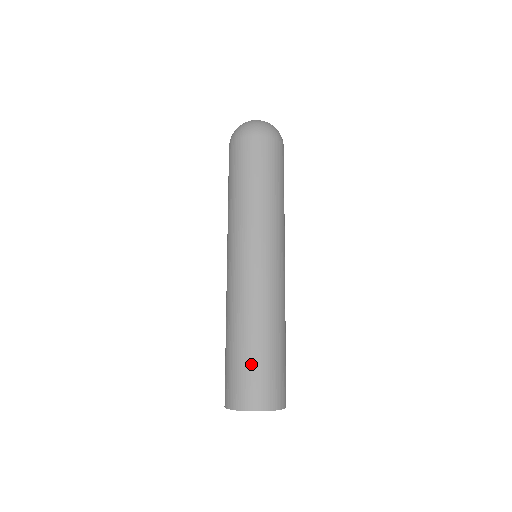
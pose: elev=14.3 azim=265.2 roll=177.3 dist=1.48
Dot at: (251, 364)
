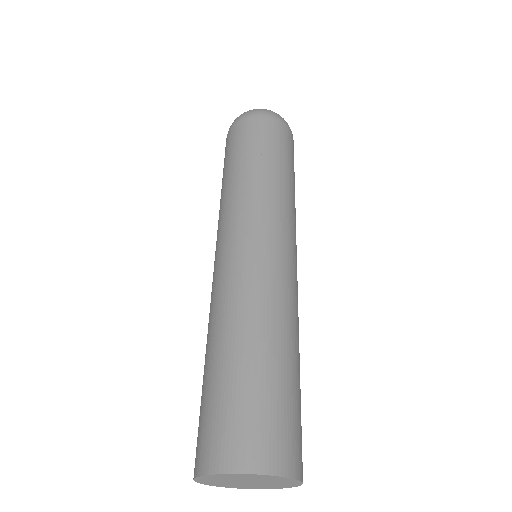
Dot at: (274, 392)
